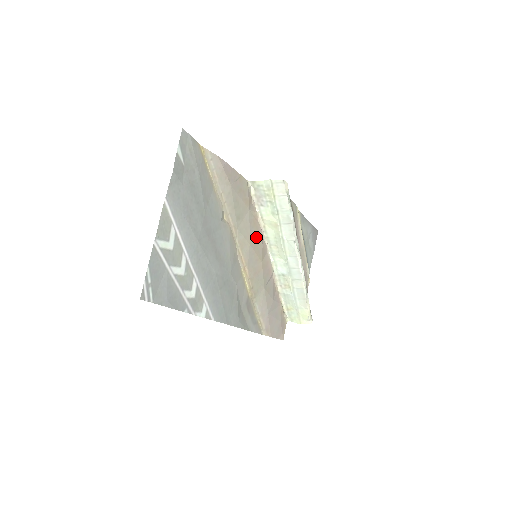
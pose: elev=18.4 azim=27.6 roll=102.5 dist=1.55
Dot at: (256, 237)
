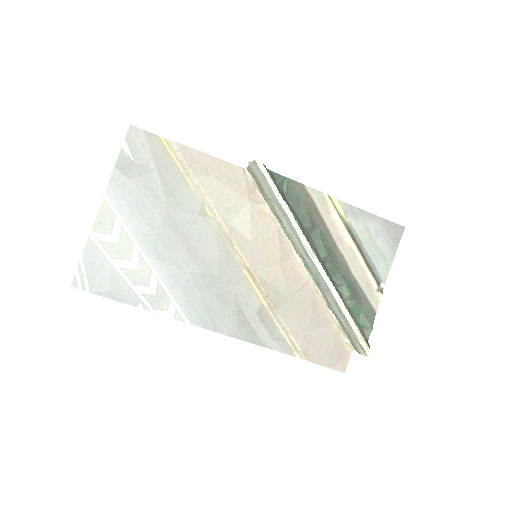
Dot at: (266, 234)
